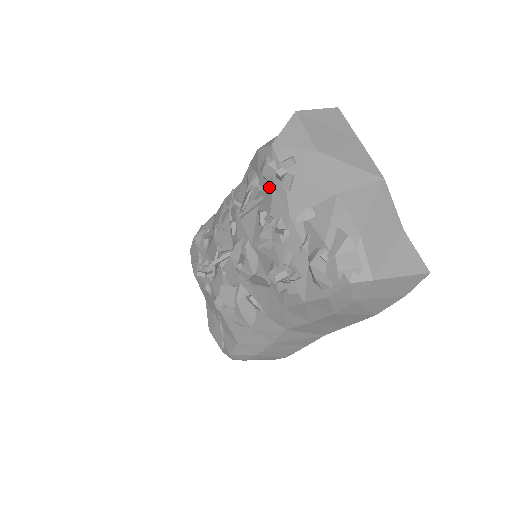
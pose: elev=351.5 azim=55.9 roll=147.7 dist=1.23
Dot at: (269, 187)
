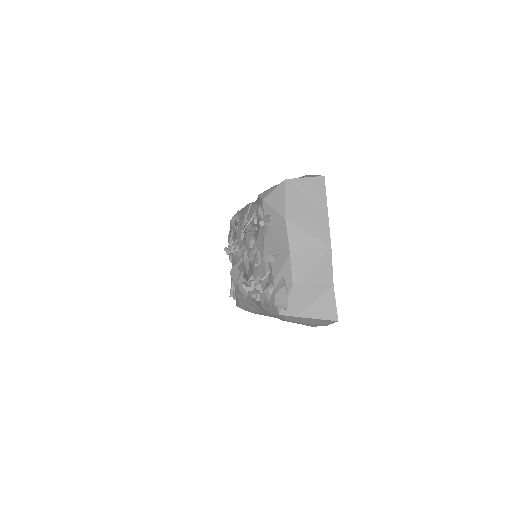
Dot at: (259, 225)
